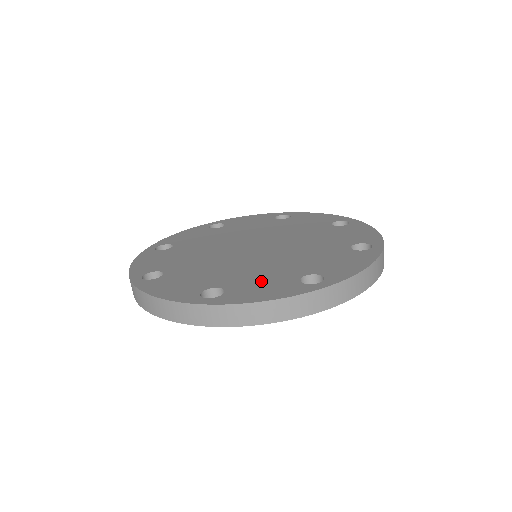
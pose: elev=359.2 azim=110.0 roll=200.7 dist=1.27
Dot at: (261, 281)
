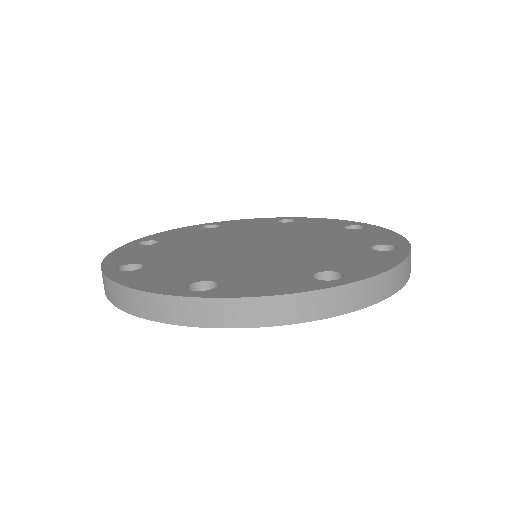
Dot at: (173, 272)
